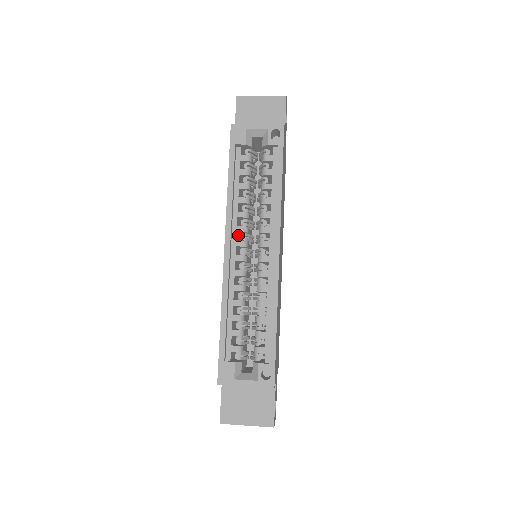
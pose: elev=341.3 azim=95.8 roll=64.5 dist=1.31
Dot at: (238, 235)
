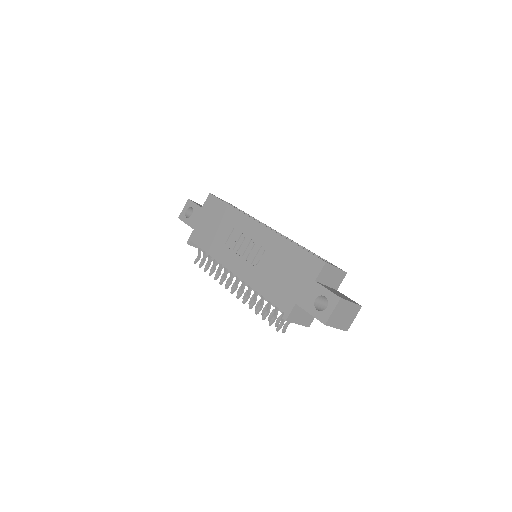
Dot at: occluded
